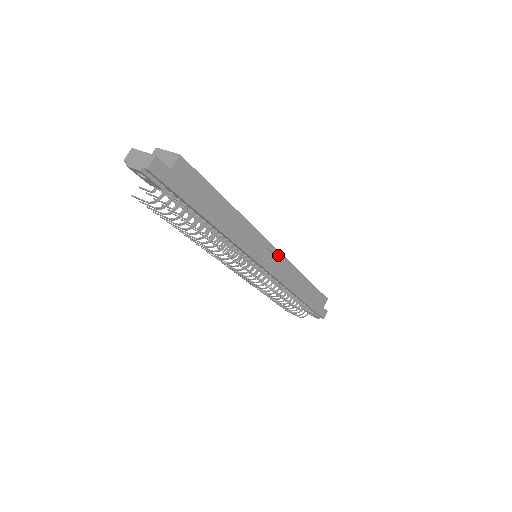
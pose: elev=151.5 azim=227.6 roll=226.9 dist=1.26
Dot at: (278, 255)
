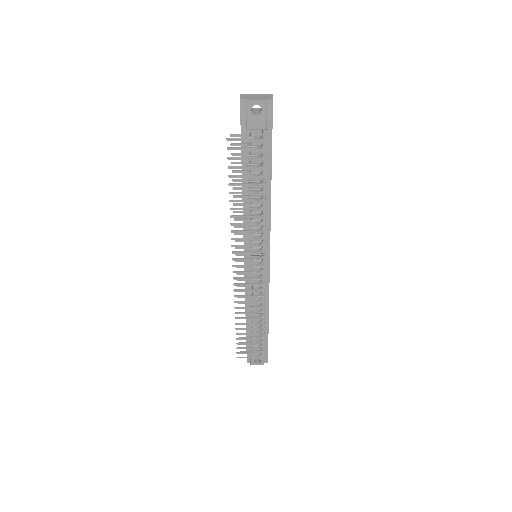
Dot at: occluded
